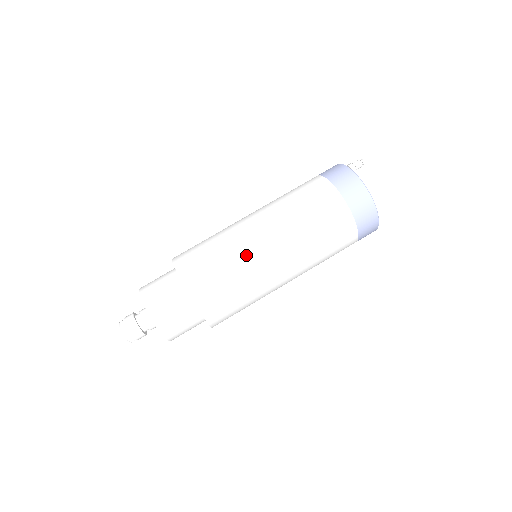
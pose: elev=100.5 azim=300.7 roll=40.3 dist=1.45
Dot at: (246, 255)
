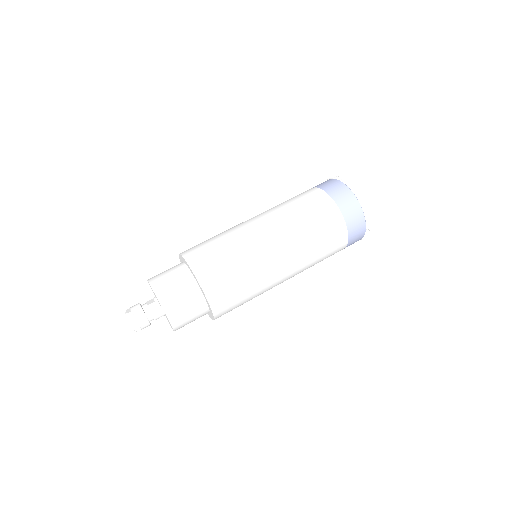
Dot at: (238, 232)
